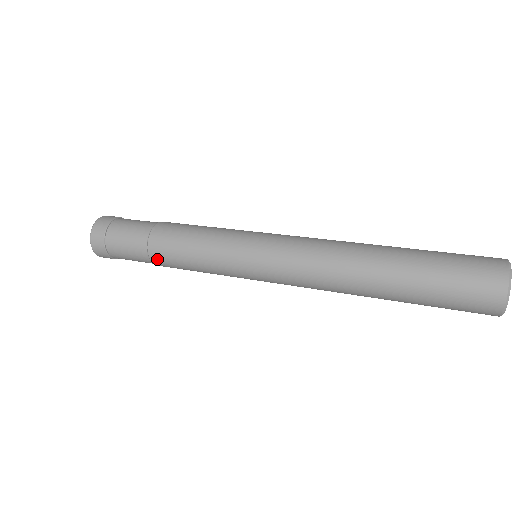
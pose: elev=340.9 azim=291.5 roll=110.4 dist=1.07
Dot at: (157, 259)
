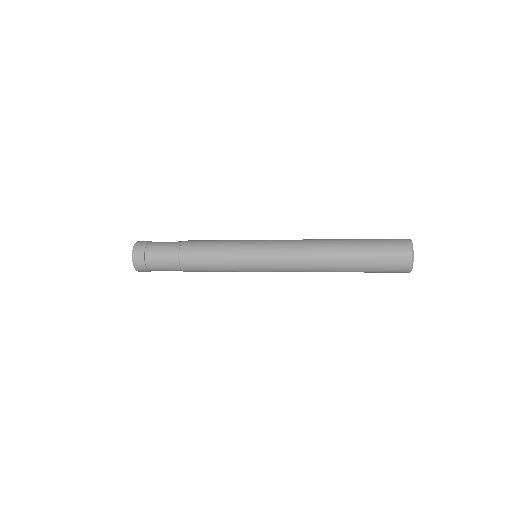
Dot at: (186, 263)
